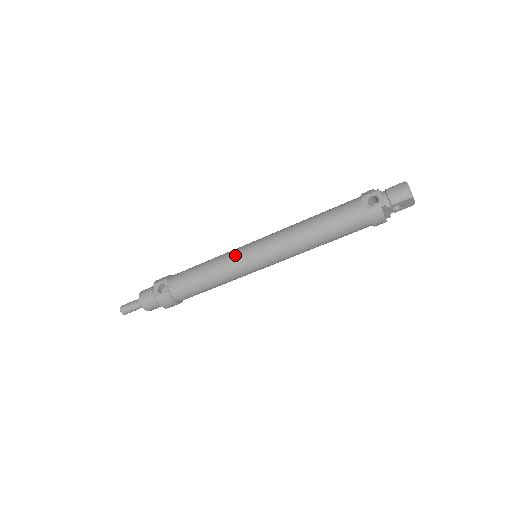
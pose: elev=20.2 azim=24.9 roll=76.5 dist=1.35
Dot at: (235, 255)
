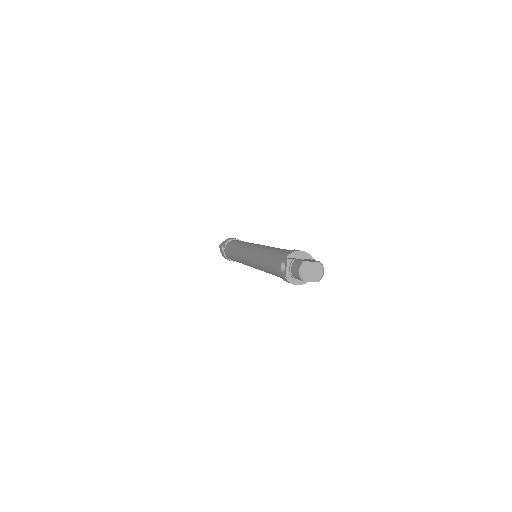
Dot at: (241, 252)
